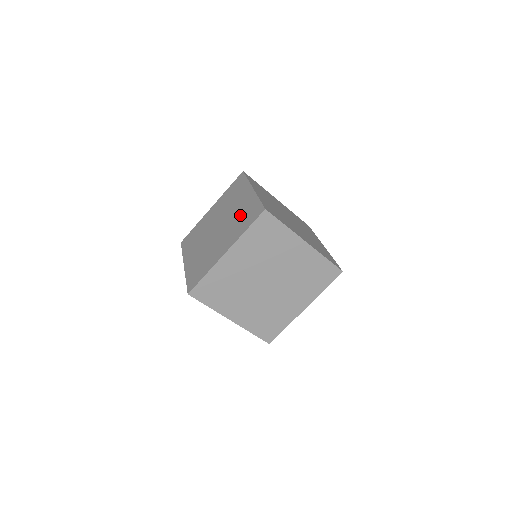
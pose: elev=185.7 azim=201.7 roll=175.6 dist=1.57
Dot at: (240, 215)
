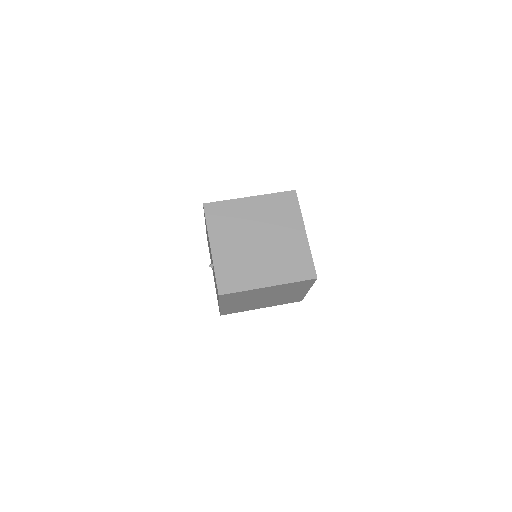
Dot at: occluded
